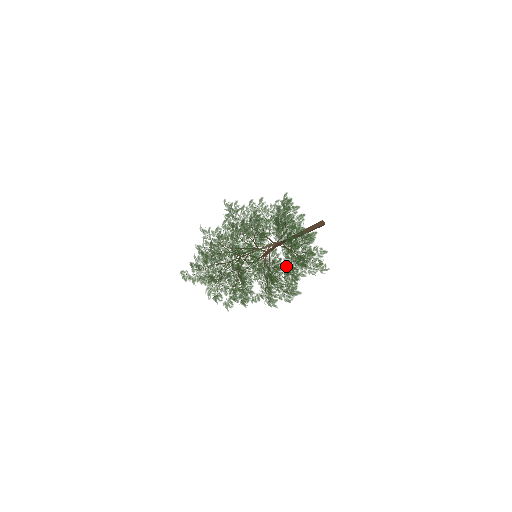
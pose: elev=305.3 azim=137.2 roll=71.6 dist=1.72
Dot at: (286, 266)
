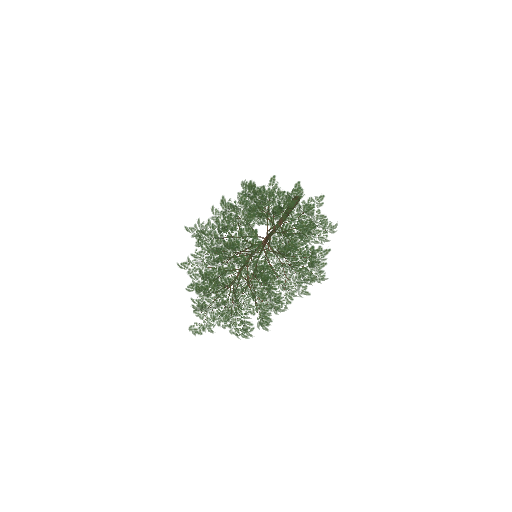
Dot at: occluded
